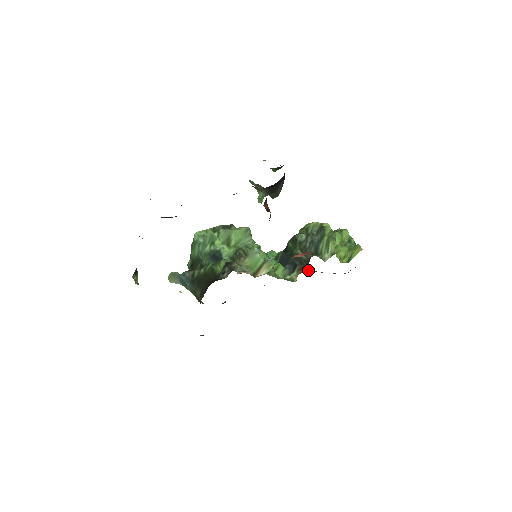
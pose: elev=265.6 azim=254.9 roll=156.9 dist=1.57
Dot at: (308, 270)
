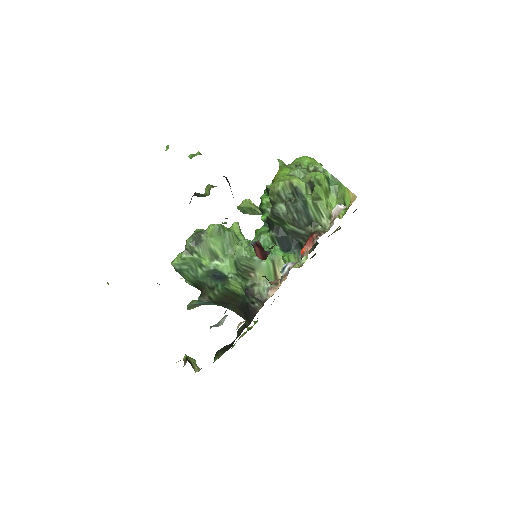
Dot at: occluded
